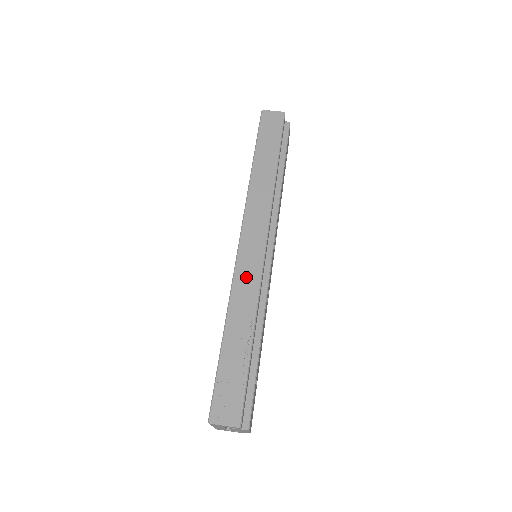
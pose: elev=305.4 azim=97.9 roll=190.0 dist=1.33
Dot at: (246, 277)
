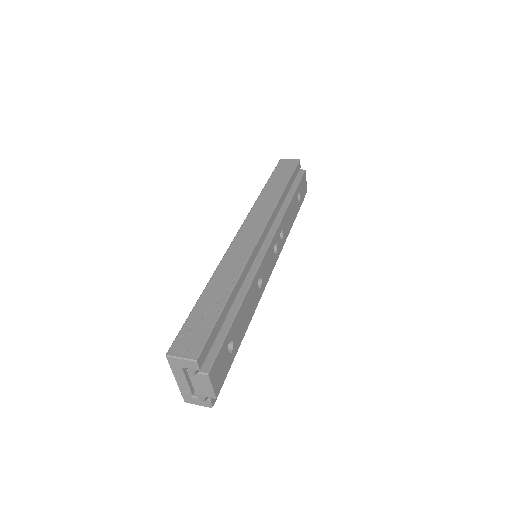
Dot at: (236, 254)
